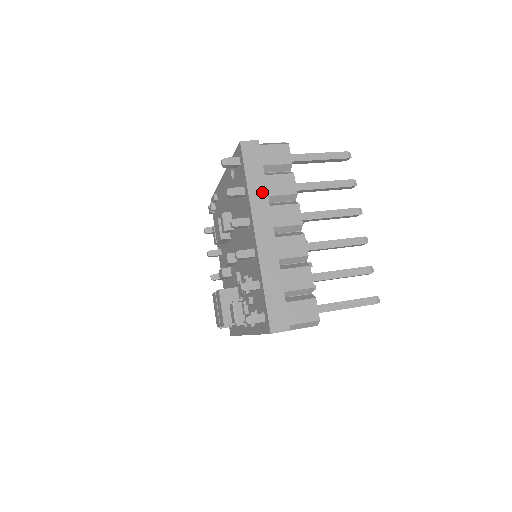
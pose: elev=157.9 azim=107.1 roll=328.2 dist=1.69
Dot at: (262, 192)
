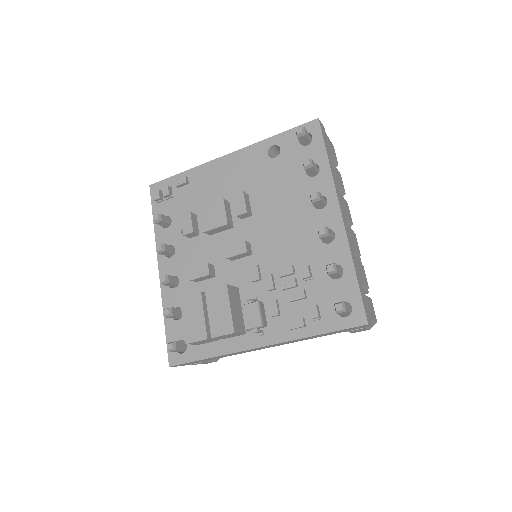
Dot at: (335, 176)
